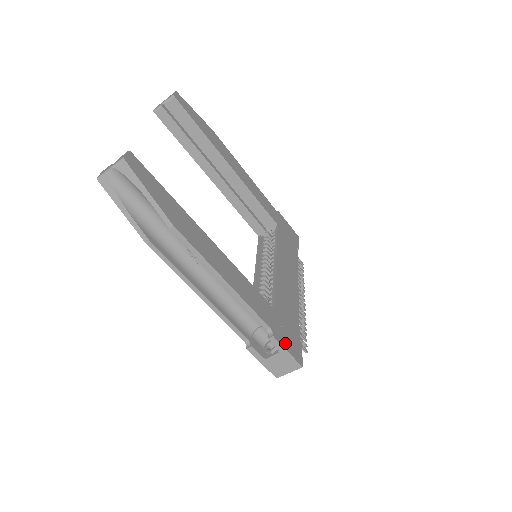
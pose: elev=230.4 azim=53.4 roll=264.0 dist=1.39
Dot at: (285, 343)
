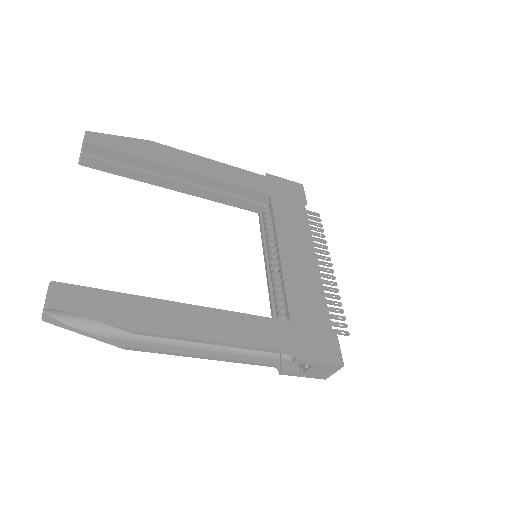
Dot at: (314, 355)
